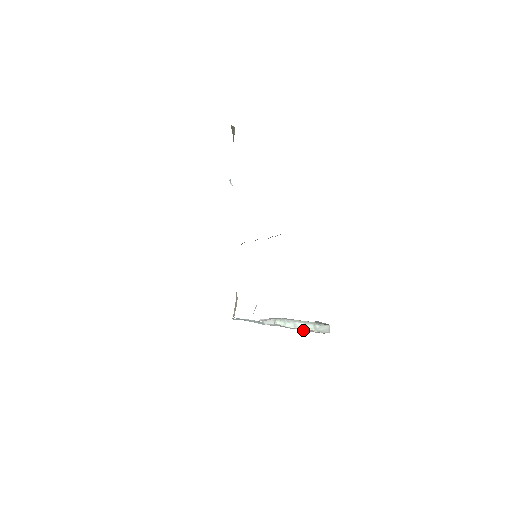
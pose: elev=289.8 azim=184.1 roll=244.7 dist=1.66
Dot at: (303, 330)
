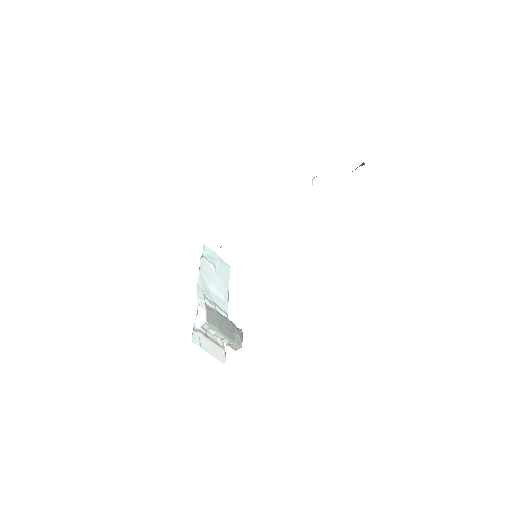
Dot at: (211, 352)
